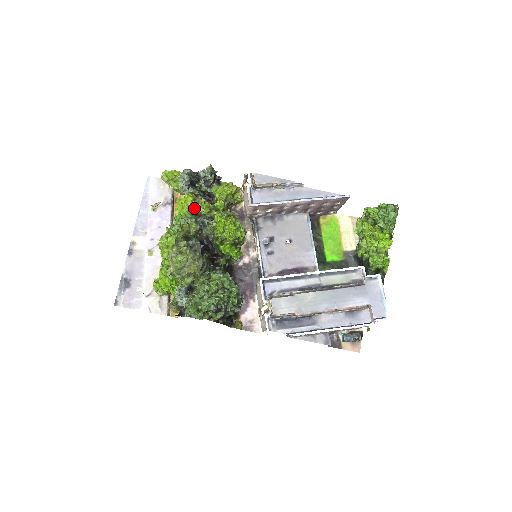
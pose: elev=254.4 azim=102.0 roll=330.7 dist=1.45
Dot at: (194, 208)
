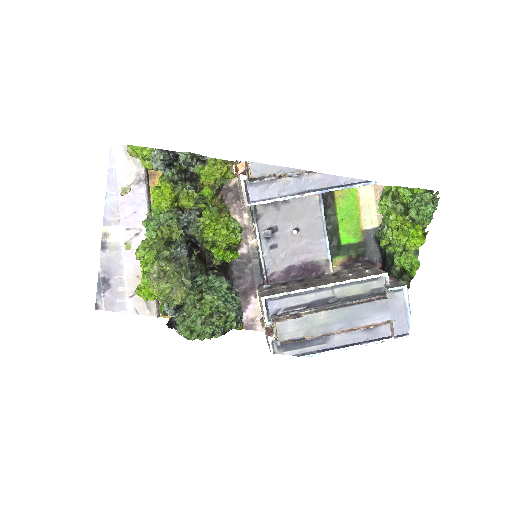
Dot at: (174, 201)
